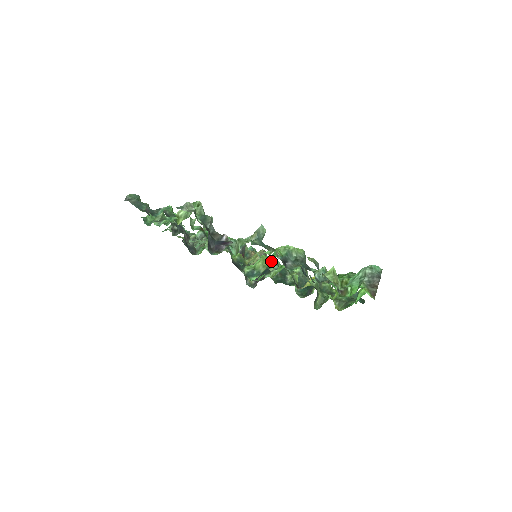
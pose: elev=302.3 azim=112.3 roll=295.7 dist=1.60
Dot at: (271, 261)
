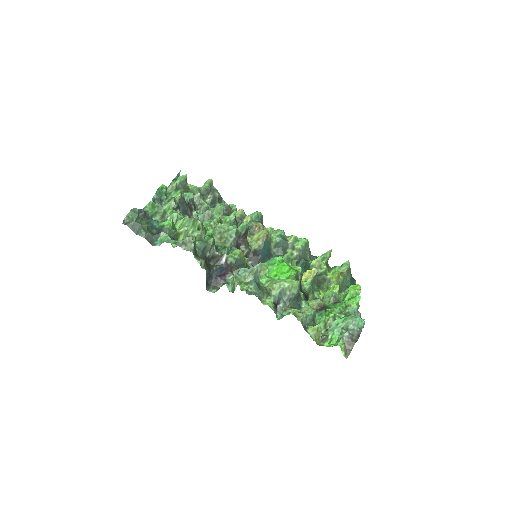
Dot at: (268, 273)
